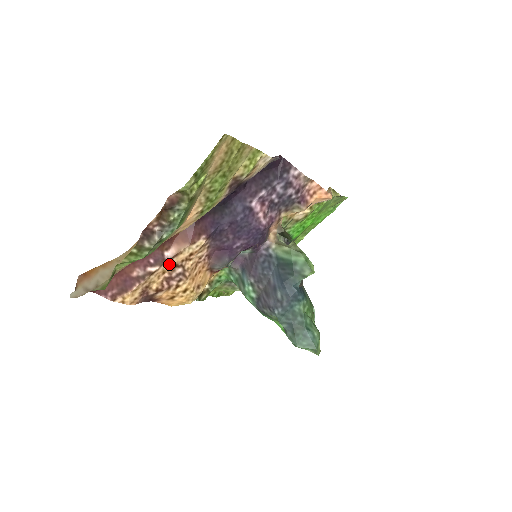
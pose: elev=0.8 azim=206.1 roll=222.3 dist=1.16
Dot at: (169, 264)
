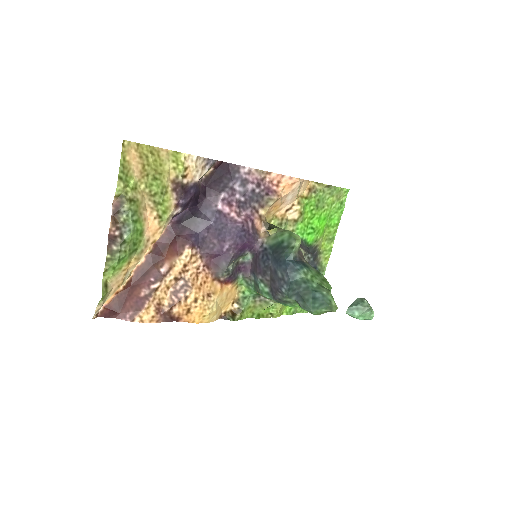
Dot at: (169, 279)
